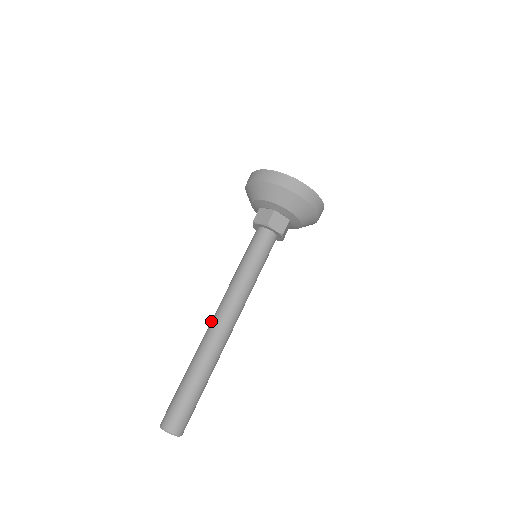
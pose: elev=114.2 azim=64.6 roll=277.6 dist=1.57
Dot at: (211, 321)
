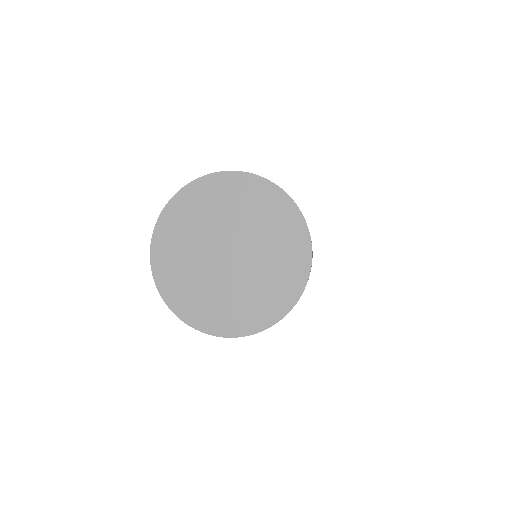
Dot at: occluded
